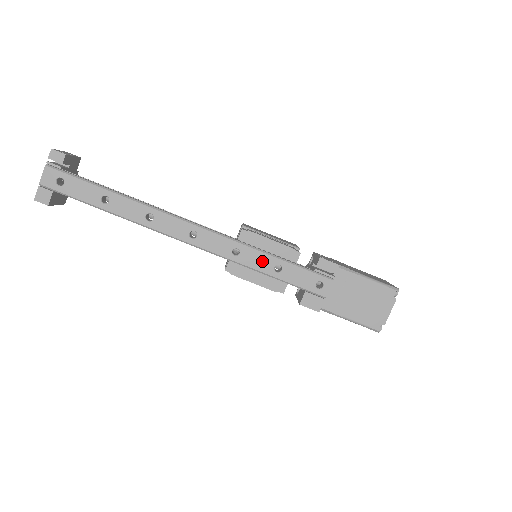
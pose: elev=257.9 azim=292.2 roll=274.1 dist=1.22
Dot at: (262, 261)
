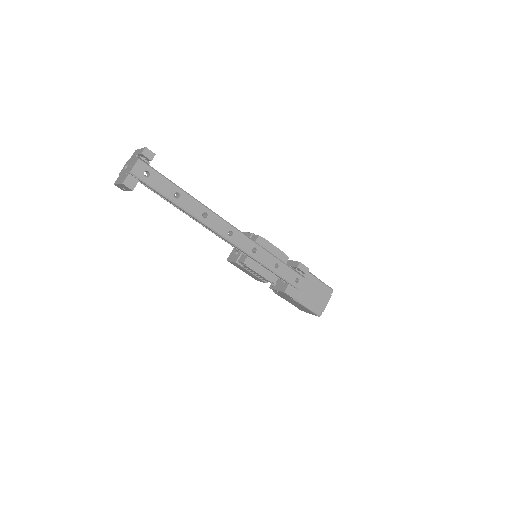
Dot at: (269, 259)
